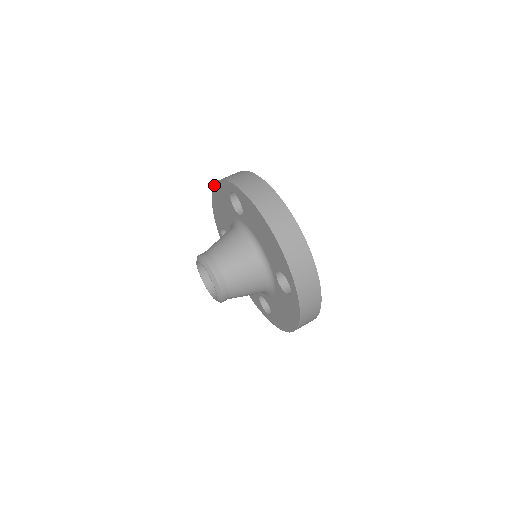
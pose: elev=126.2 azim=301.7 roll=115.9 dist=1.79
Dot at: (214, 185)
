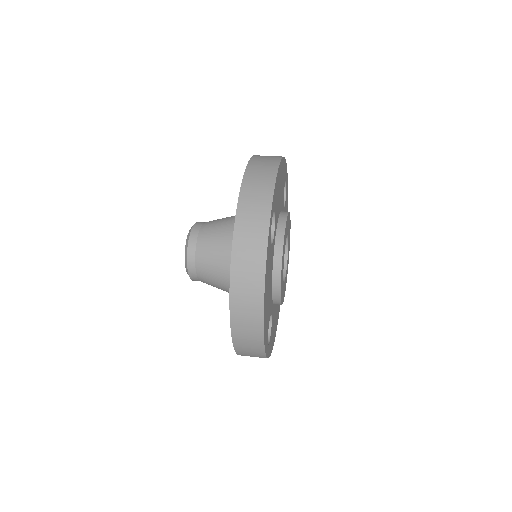
Dot at: occluded
